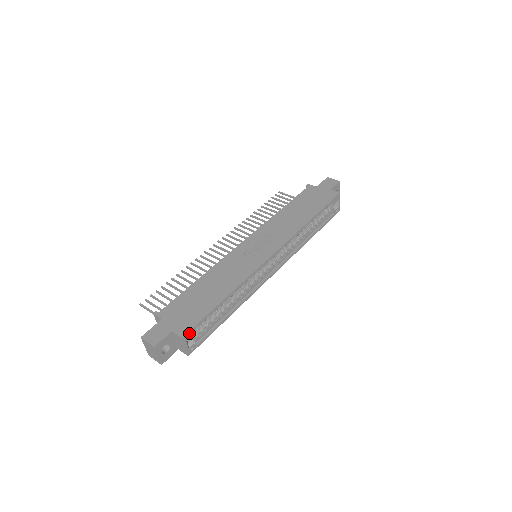
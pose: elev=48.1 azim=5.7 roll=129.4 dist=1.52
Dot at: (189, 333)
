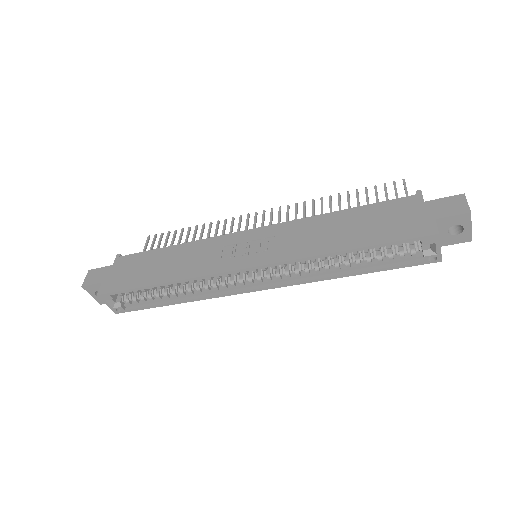
Dot at: (107, 295)
